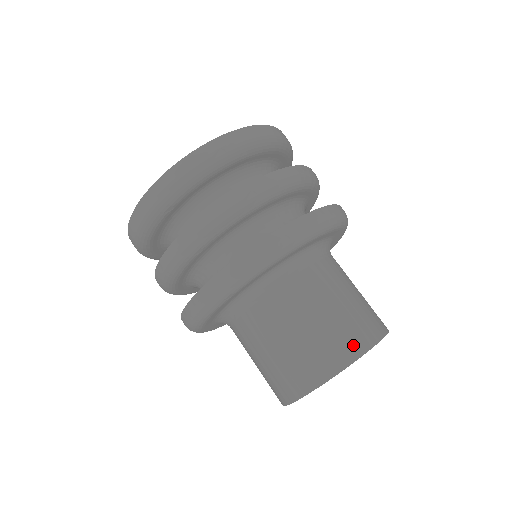
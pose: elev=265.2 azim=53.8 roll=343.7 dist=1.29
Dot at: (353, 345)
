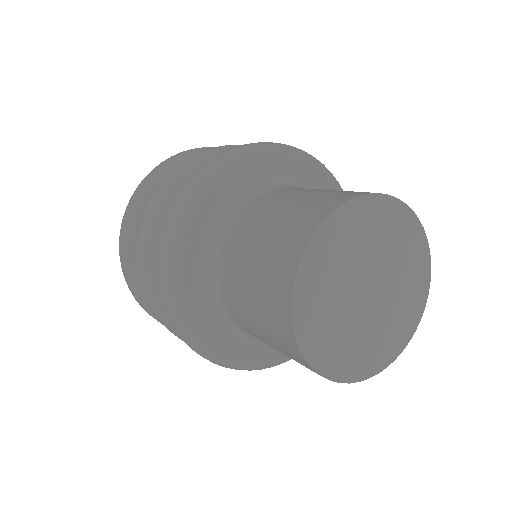
Dot at: (325, 206)
